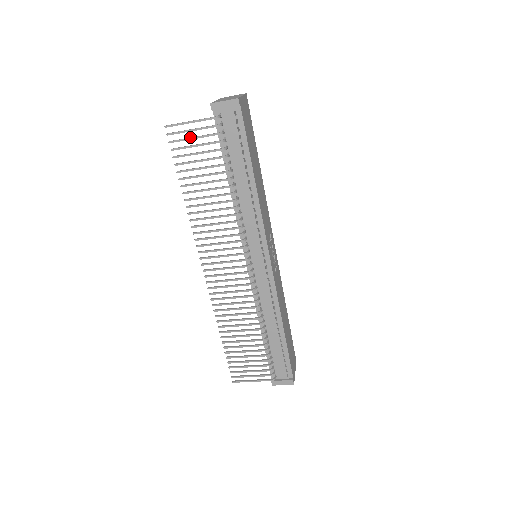
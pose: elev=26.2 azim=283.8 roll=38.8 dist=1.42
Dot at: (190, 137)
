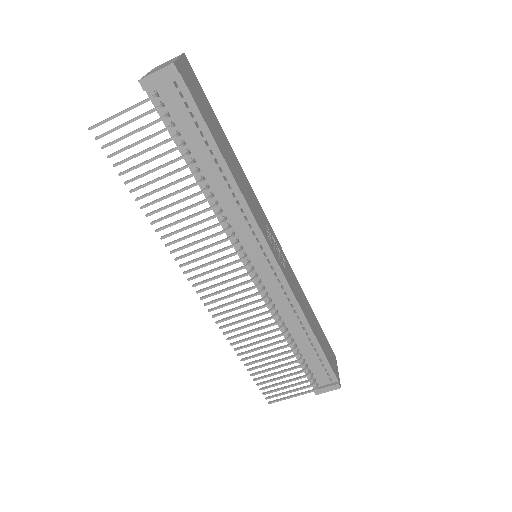
Dot at: (126, 134)
